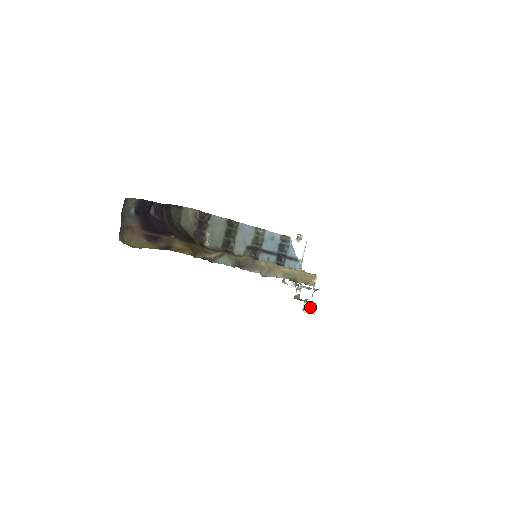
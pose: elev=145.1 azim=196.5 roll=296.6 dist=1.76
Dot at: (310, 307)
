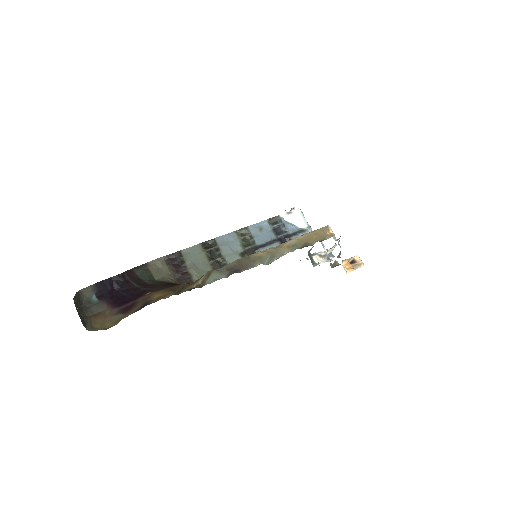
Dot at: (353, 262)
